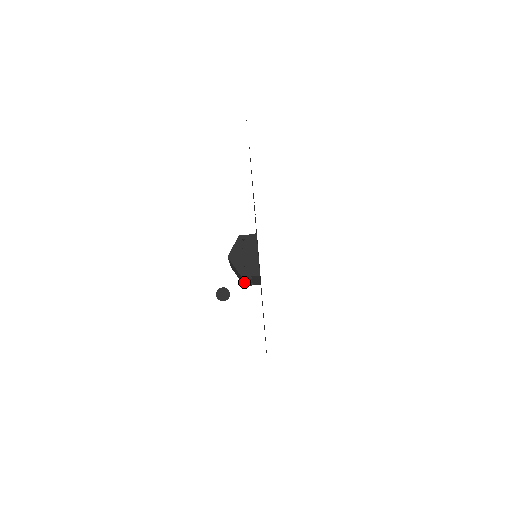
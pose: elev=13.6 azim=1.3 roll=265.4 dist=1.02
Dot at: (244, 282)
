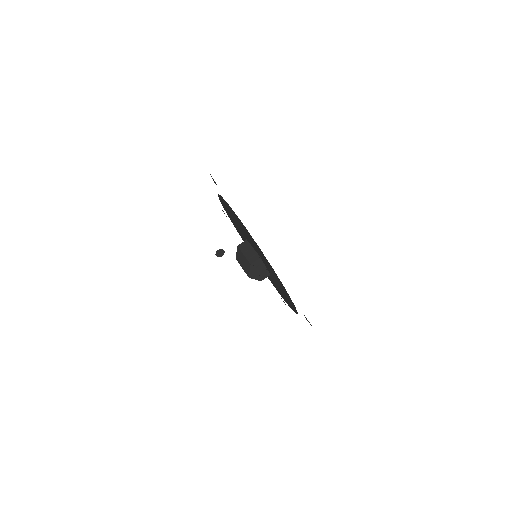
Dot at: occluded
